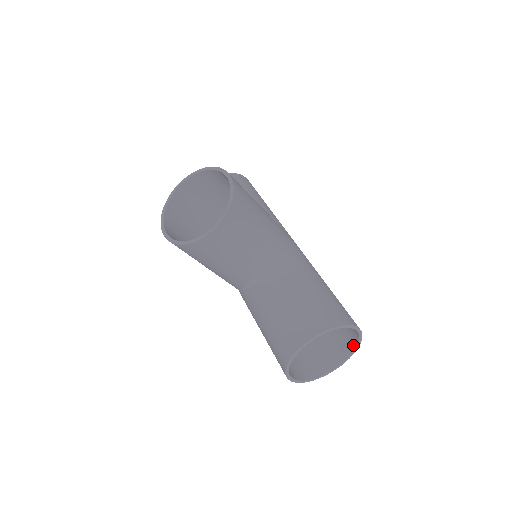
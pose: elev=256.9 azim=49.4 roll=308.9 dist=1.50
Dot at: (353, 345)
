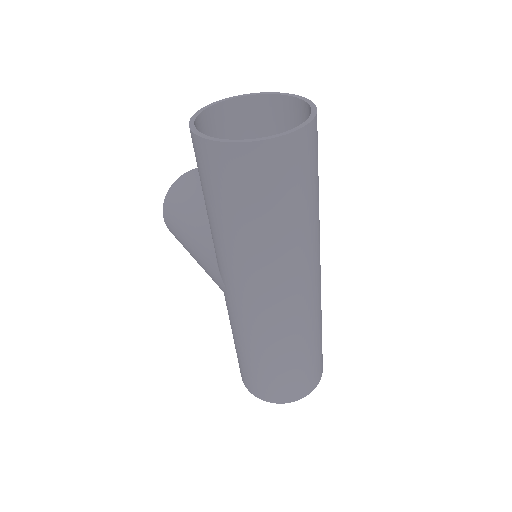
Dot at: occluded
